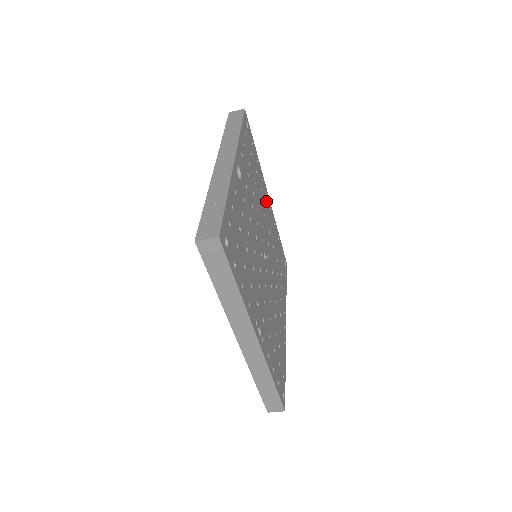
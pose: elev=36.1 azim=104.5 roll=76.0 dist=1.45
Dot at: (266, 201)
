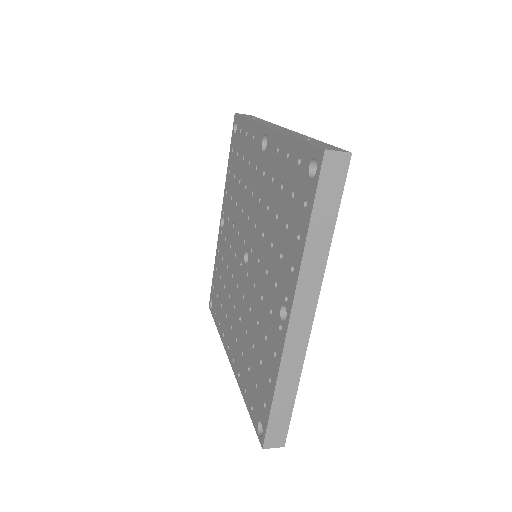
Dot at: occluded
